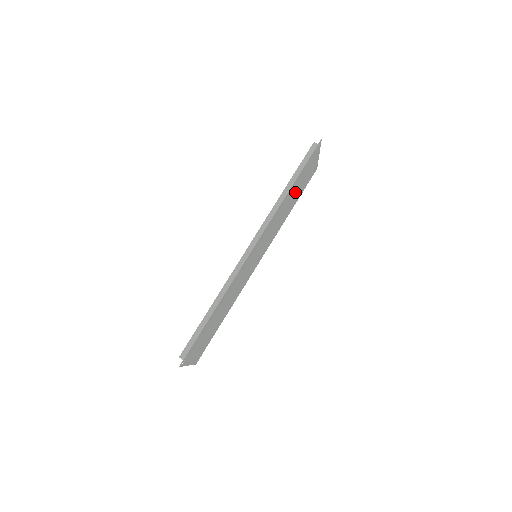
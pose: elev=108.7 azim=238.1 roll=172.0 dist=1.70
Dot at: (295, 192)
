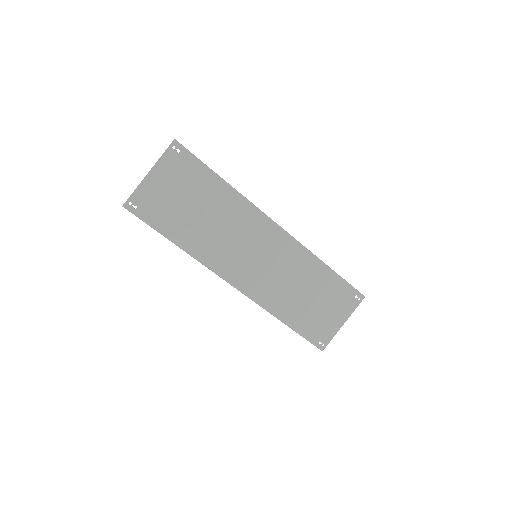
Dot at: (313, 297)
